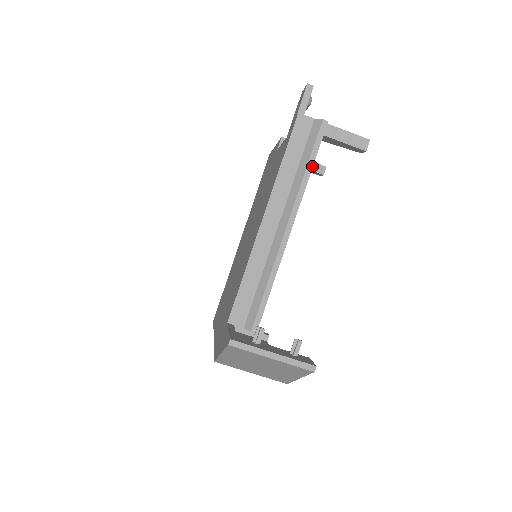
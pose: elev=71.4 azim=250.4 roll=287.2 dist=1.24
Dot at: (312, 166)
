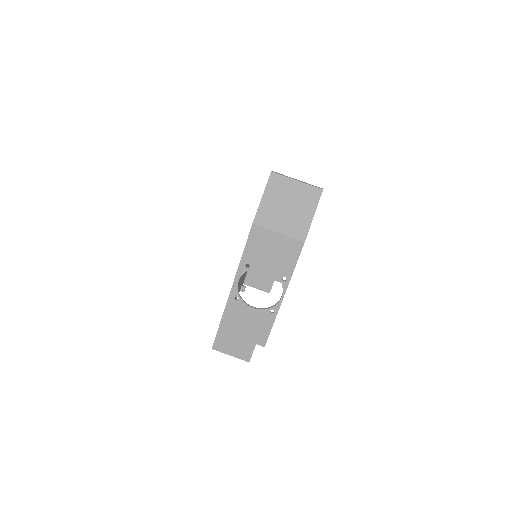
Dot at: occluded
